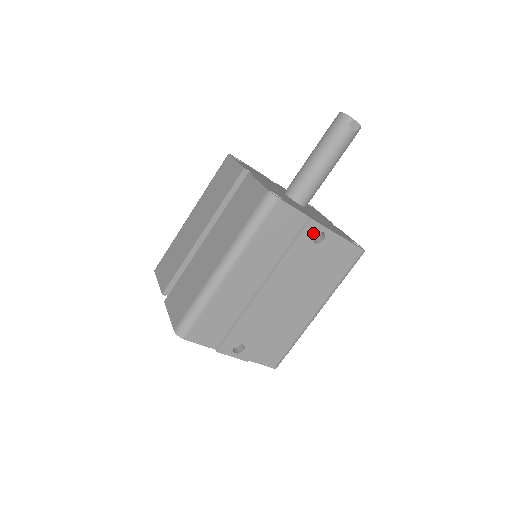
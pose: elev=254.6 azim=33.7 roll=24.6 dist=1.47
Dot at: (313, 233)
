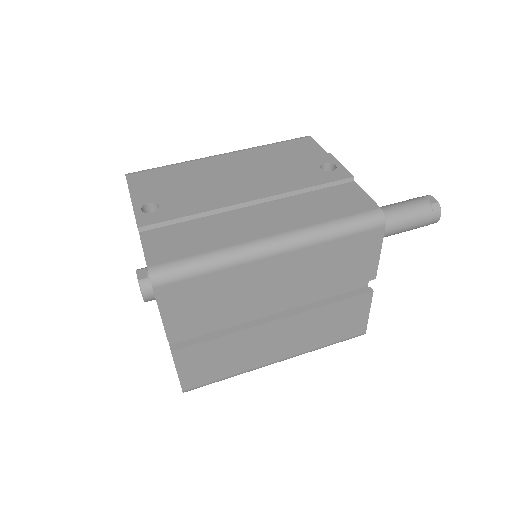
Dot at: (324, 162)
